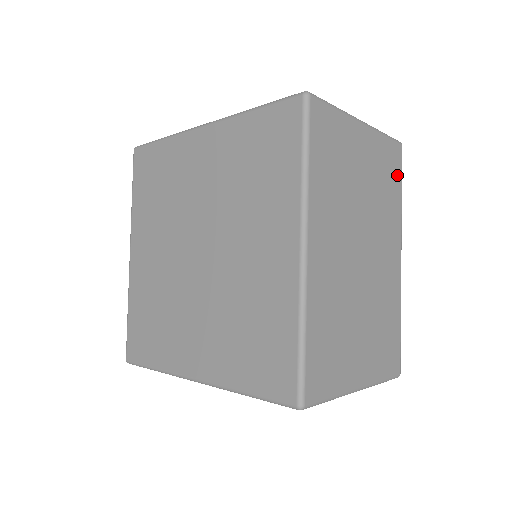
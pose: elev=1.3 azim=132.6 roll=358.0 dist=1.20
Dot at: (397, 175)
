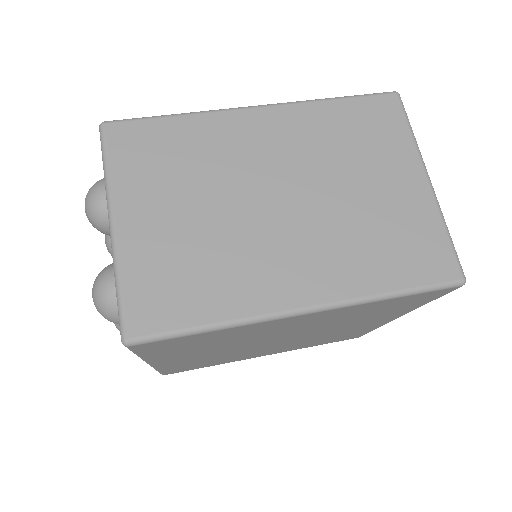
Dot at: occluded
